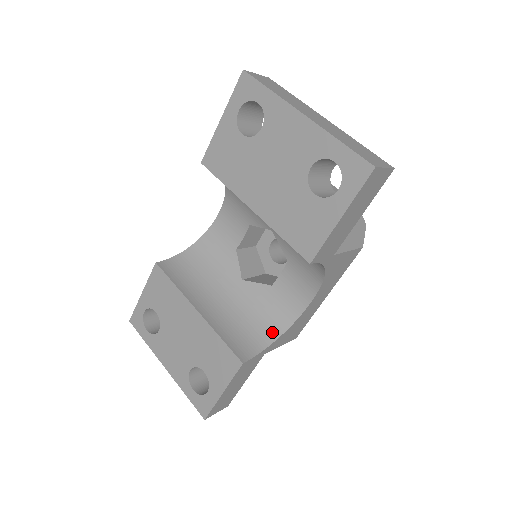
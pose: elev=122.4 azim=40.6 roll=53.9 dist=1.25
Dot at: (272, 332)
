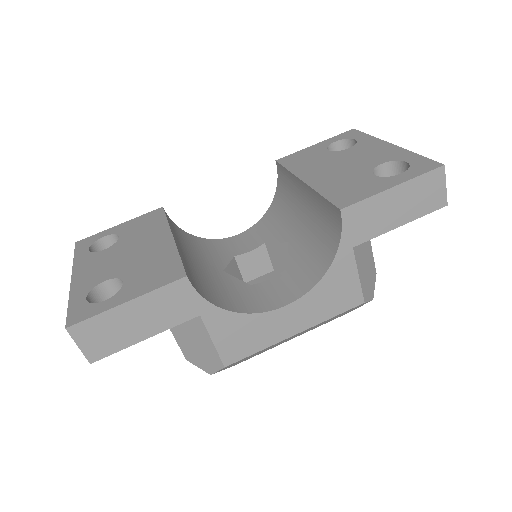
Dot at: (225, 304)
